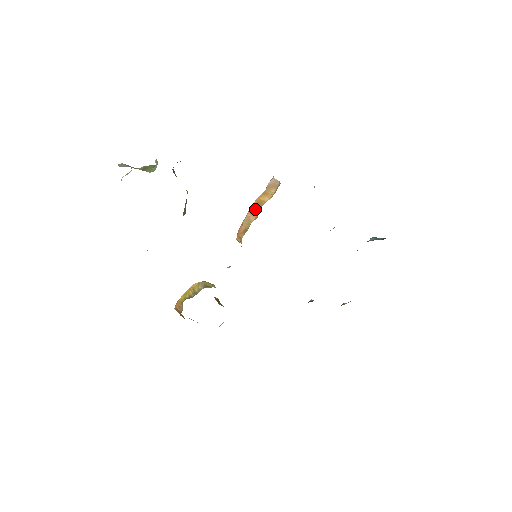
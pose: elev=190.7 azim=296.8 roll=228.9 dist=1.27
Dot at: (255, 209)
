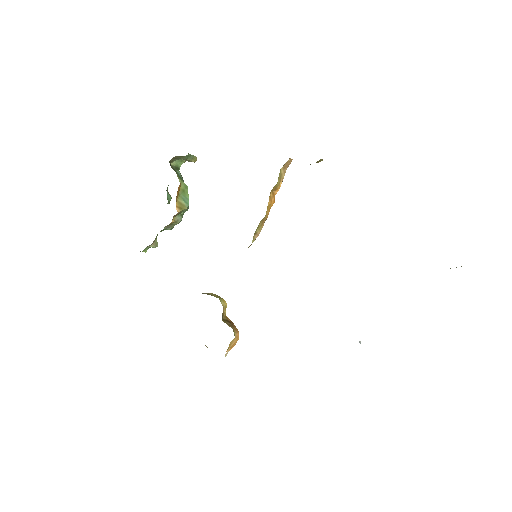
Dot at: occluded
